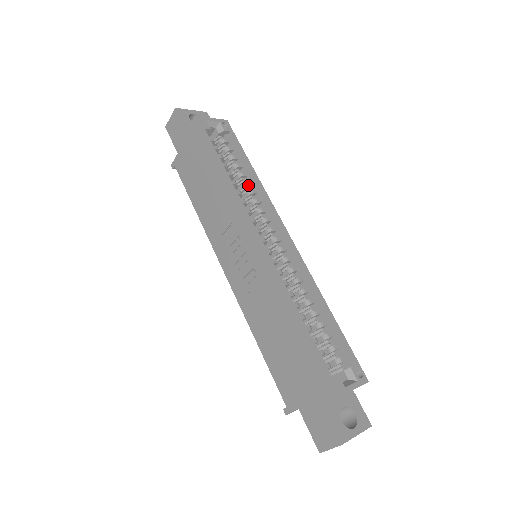
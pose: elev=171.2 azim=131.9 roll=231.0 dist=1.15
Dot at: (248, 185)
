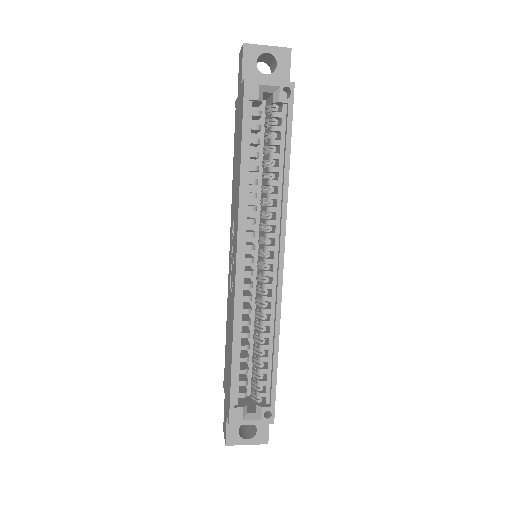
Dot at: (273, 185)
